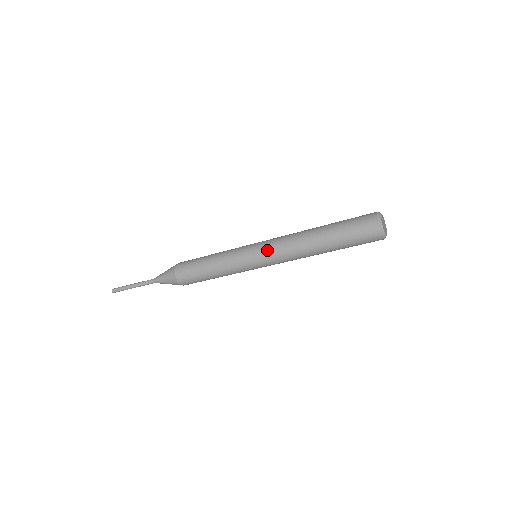
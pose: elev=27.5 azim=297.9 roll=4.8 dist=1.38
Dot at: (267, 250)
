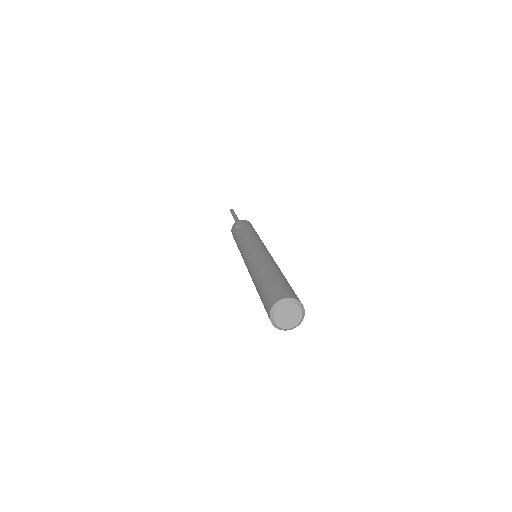
Dot at: occluded
